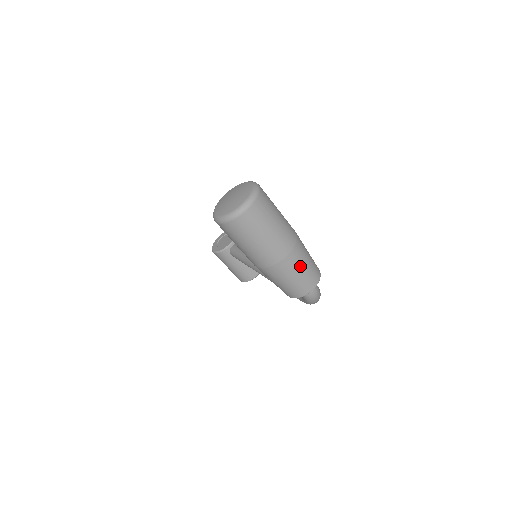
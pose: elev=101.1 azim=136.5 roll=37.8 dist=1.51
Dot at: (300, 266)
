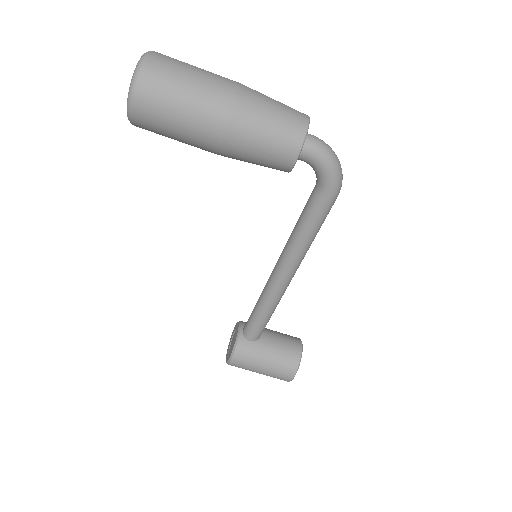
Dot at: (267, 98)
